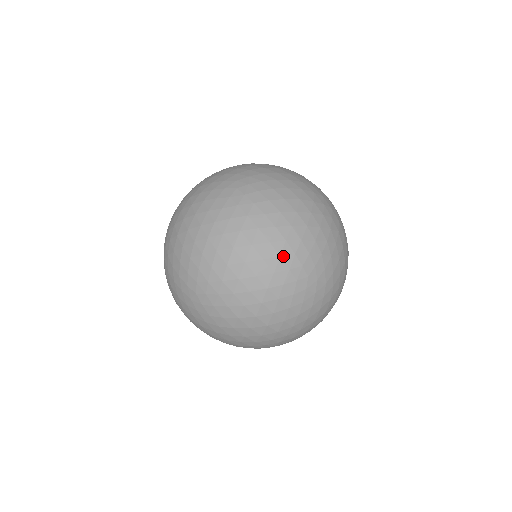
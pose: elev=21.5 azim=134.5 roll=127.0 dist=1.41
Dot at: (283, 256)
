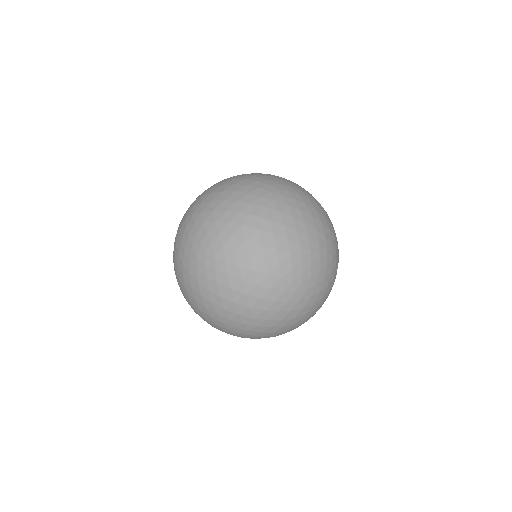
Dot at: (249, 184)
